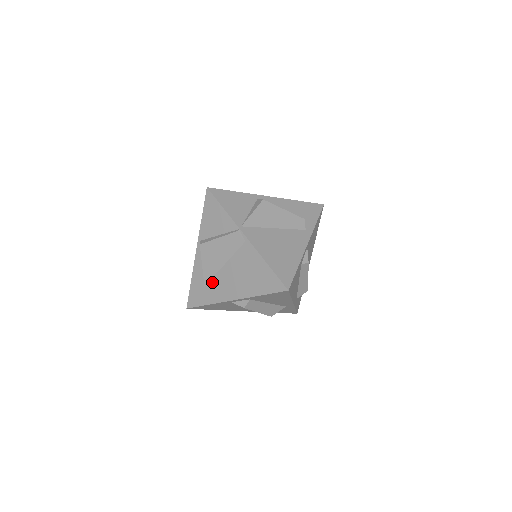
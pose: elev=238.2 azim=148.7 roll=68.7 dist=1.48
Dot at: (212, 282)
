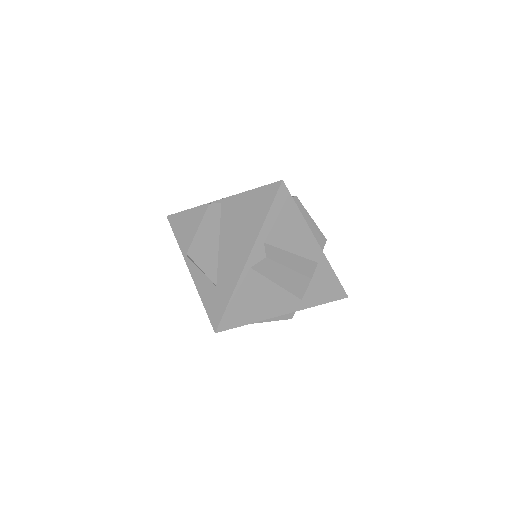
Dot at: (220, 272)
